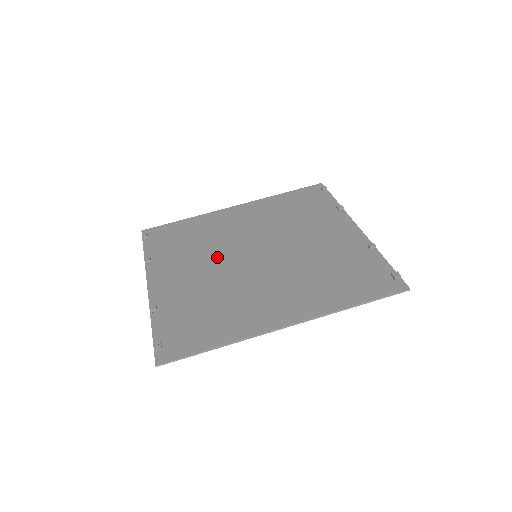
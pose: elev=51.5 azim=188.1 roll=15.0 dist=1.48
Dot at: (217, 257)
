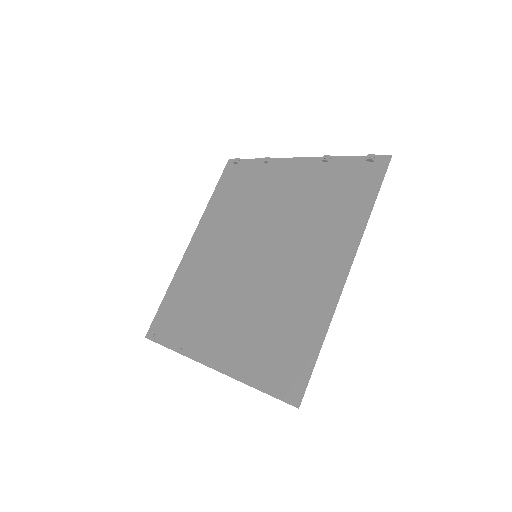
Dot at: (229, 289)
